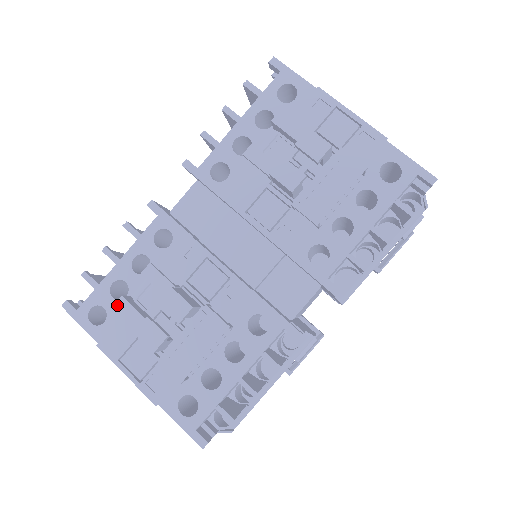
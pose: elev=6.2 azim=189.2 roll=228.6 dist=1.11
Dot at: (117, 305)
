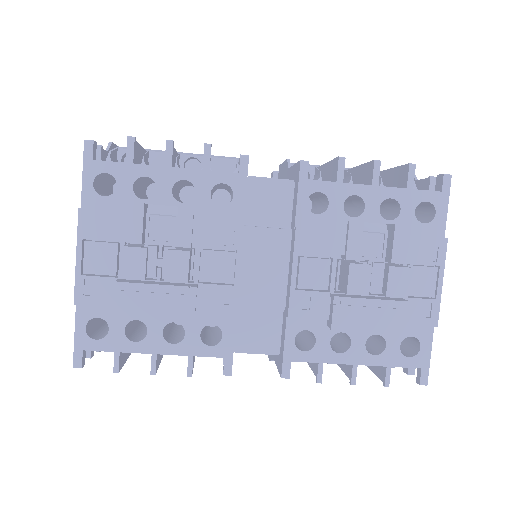
Dot at: (132, 205)
